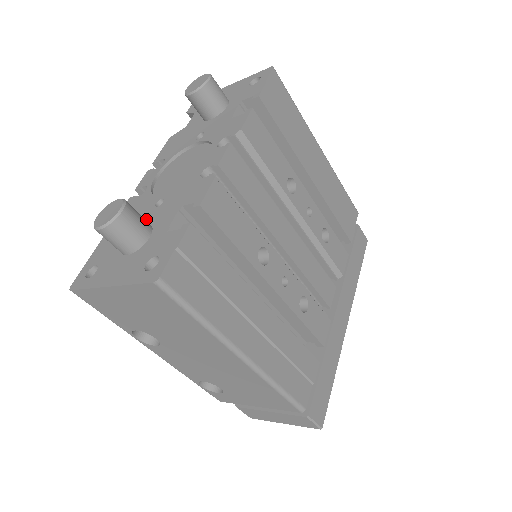
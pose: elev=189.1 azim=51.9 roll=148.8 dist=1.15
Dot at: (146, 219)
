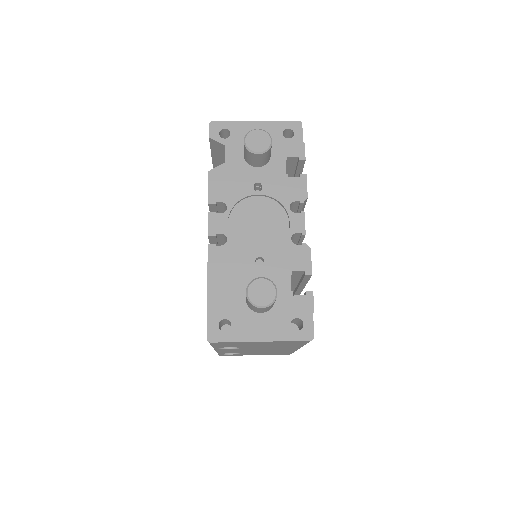
Dot at: (256, 277)
